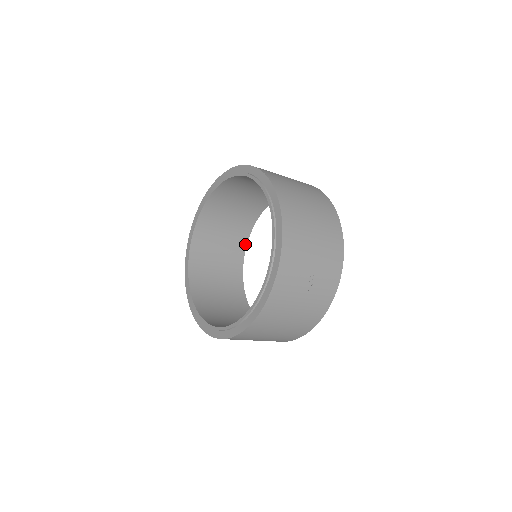
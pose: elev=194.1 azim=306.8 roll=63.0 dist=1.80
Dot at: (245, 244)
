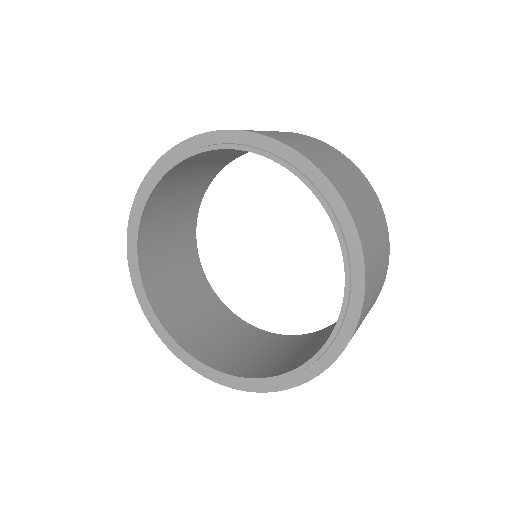
Dot at: (210, 181)
